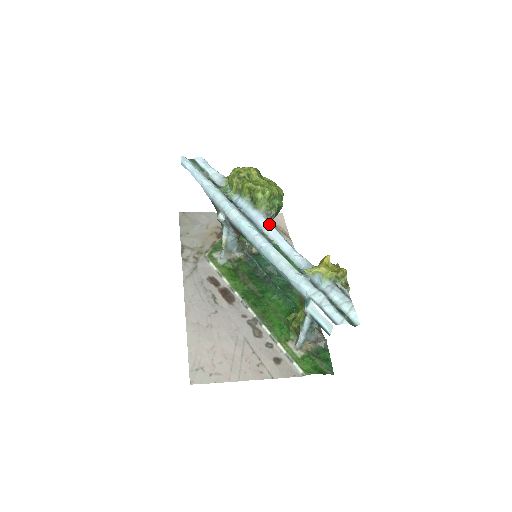
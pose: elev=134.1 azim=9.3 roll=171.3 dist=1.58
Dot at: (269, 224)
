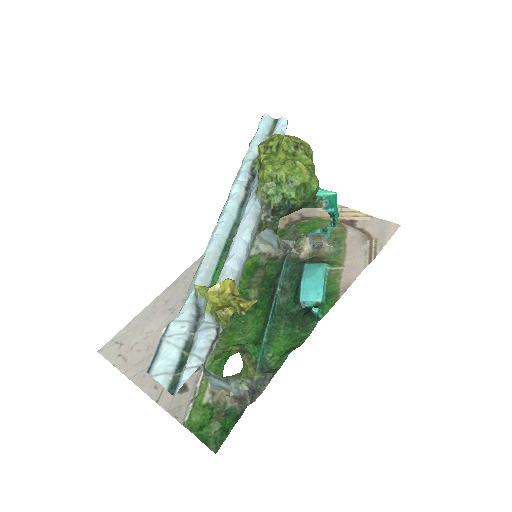
Dot at: (249, 215)
